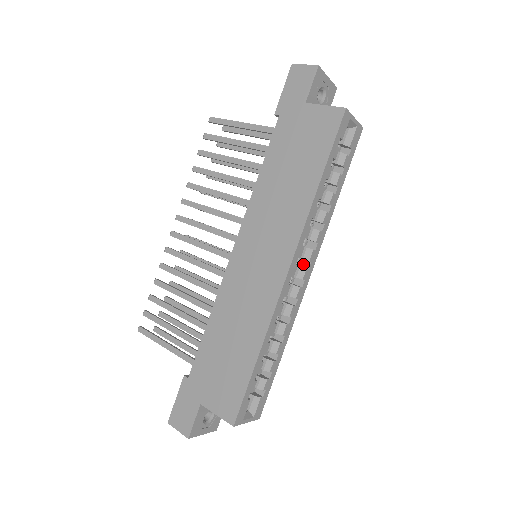
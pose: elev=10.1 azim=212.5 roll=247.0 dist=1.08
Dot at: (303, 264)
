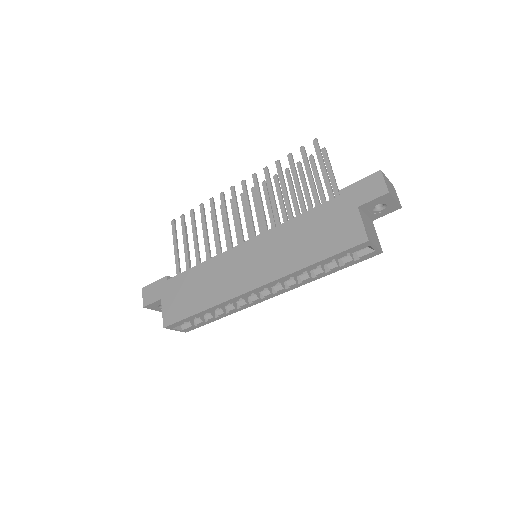
Dot at: (273, 288)
